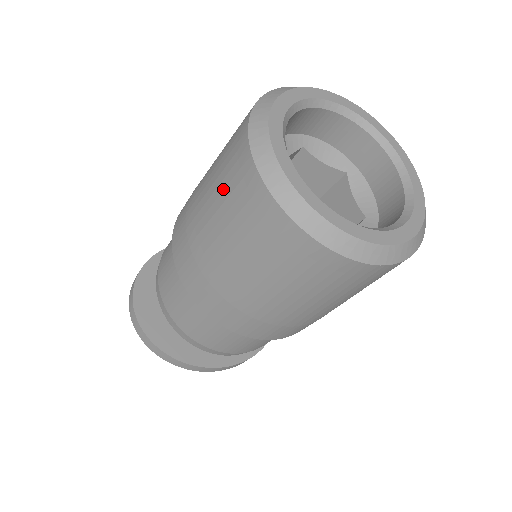
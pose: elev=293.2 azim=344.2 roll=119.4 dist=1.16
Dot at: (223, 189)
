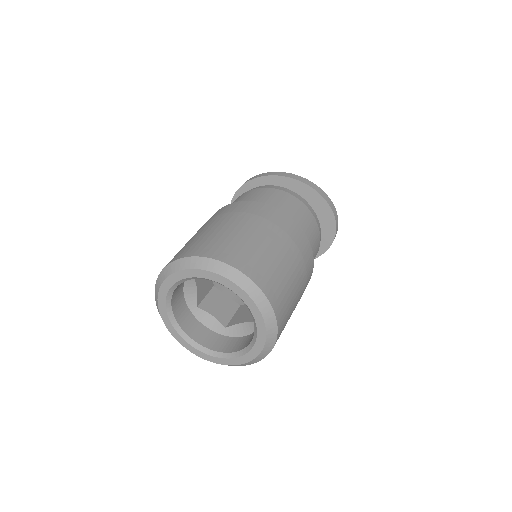
Dot at: occluded
